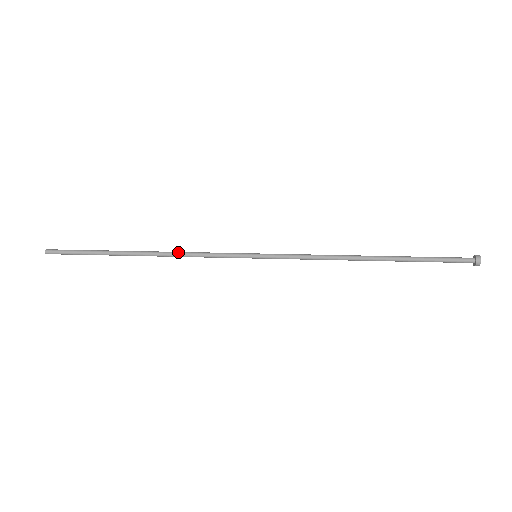
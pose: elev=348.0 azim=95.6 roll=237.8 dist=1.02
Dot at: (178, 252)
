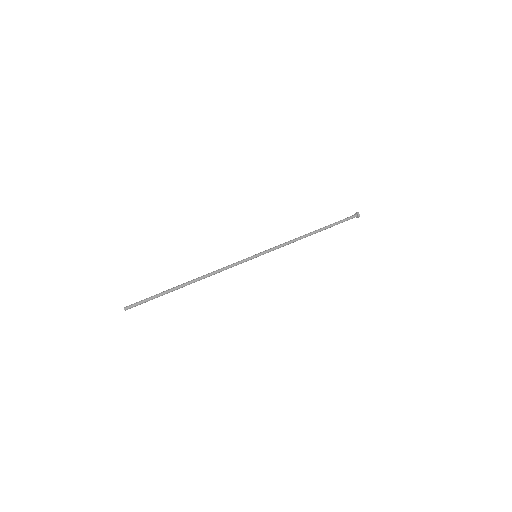
Dot at: (213, 274)
